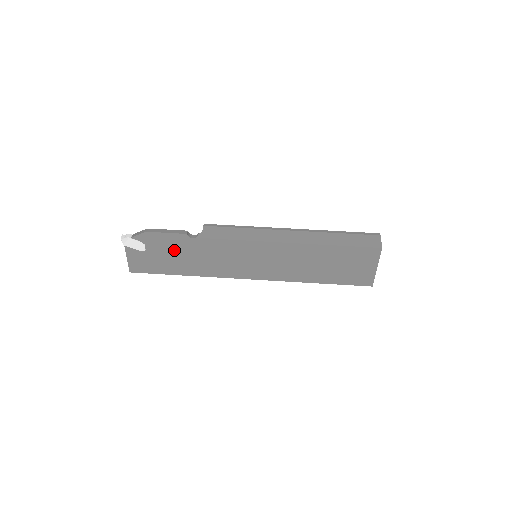
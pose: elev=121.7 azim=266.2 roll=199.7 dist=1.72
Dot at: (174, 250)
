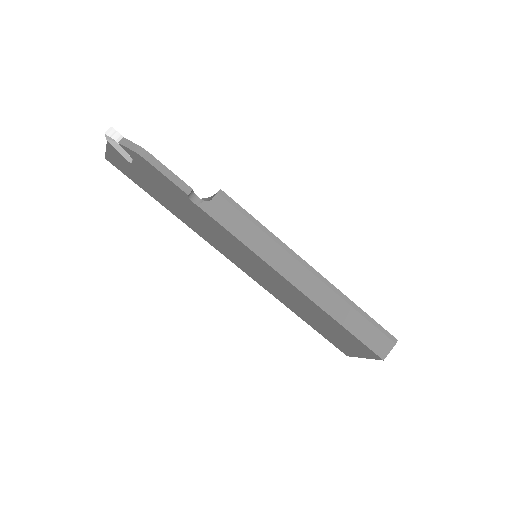
Dot at: (166, 190)
